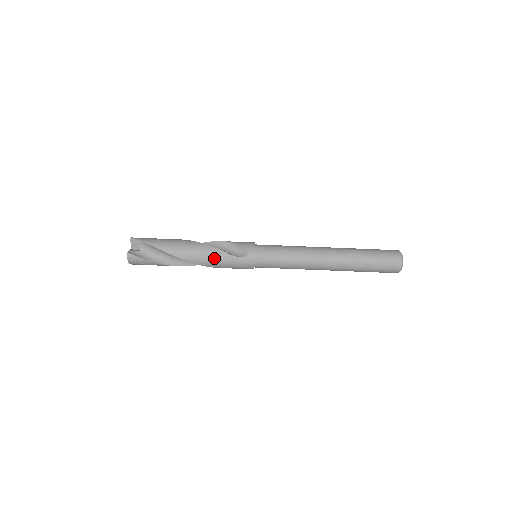
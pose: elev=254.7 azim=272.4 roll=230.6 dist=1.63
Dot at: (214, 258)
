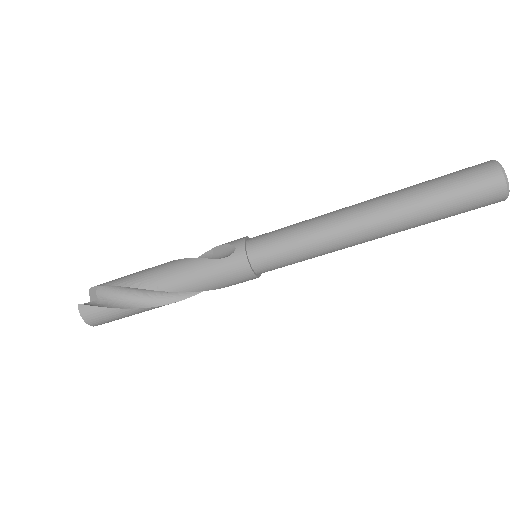
Dot at: (189, 272)
